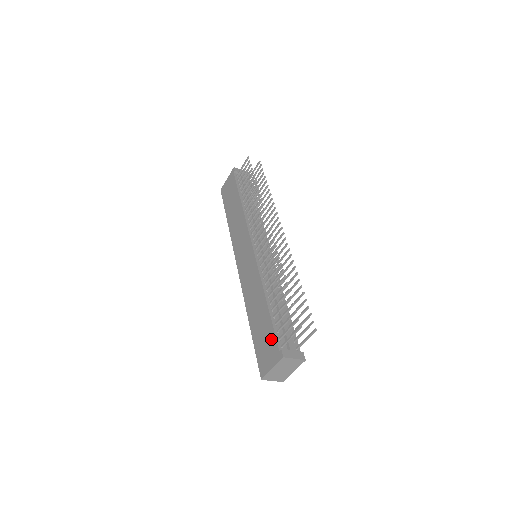
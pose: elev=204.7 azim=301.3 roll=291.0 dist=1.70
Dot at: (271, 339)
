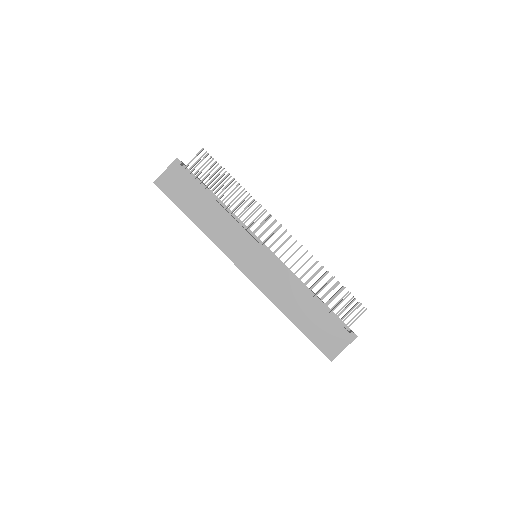
Dot at: (334, 327)
